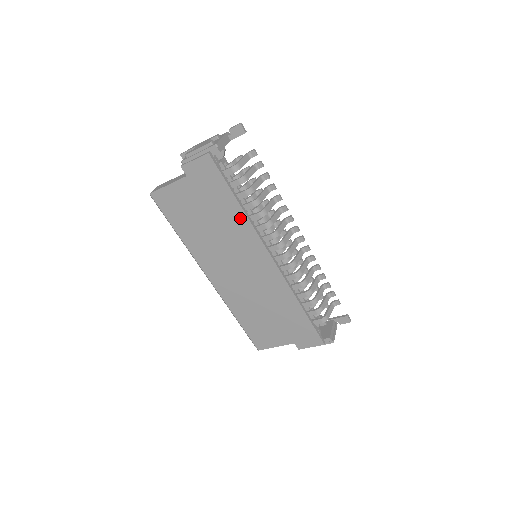
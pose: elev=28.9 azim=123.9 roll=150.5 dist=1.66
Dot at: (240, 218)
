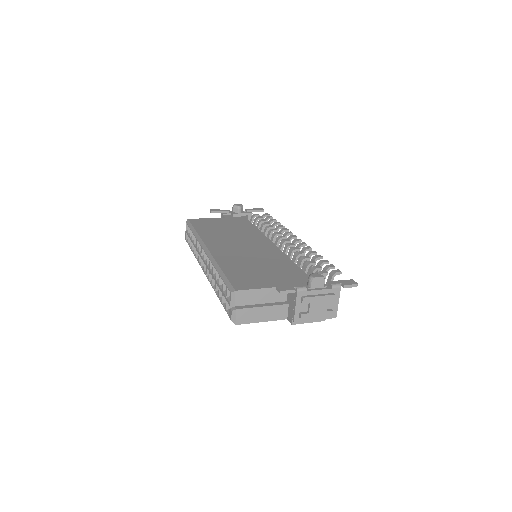
Dot at: occluded
